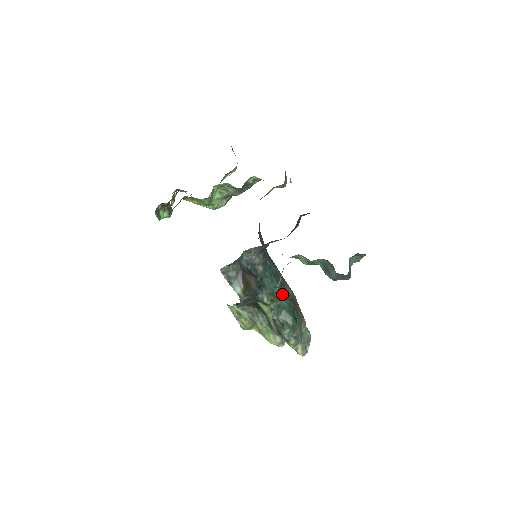
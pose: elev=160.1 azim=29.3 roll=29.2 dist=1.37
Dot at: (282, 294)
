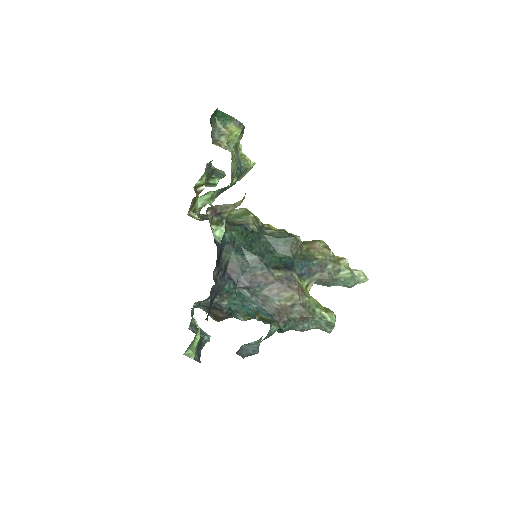
Dot at: (260, 312)
